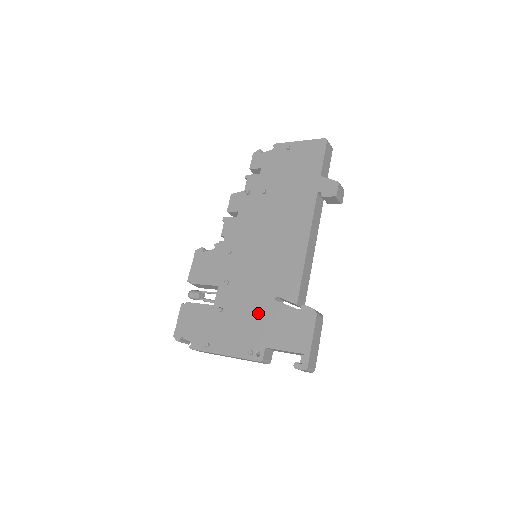
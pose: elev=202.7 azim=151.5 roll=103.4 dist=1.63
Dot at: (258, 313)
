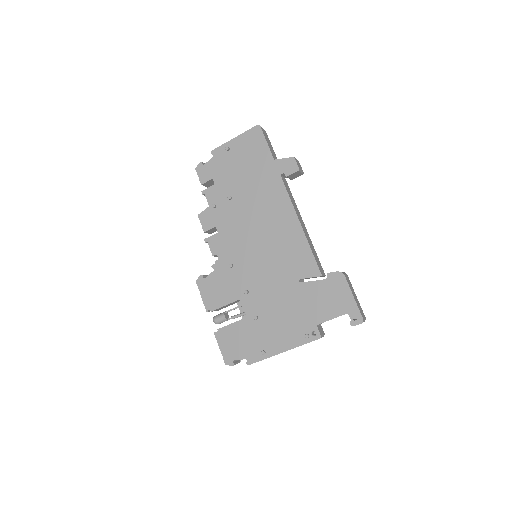
Dot at: (292, 301)
